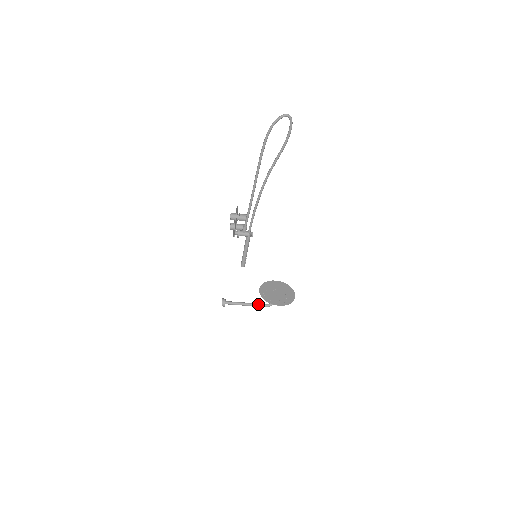
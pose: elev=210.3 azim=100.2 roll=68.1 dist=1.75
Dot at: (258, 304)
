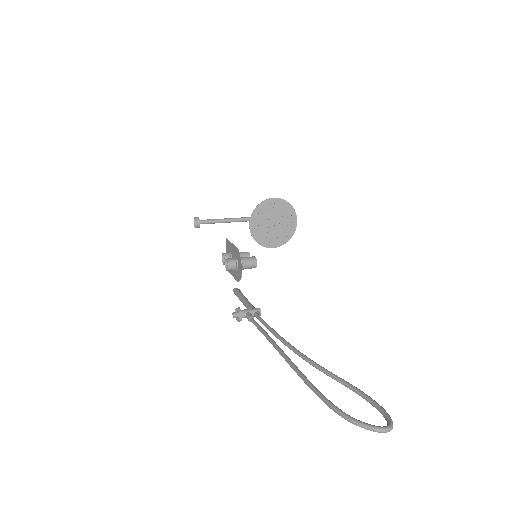
Dot at: (244, 220)
